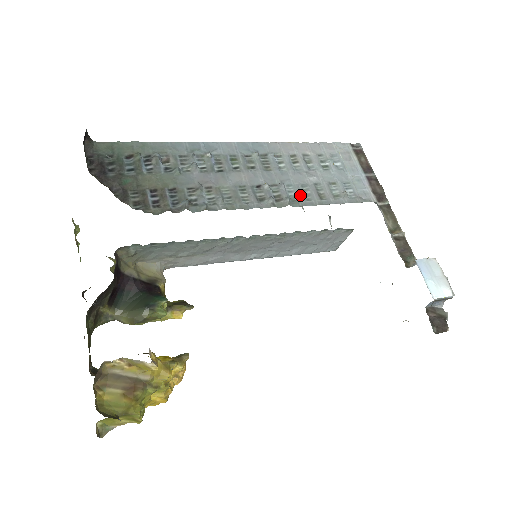
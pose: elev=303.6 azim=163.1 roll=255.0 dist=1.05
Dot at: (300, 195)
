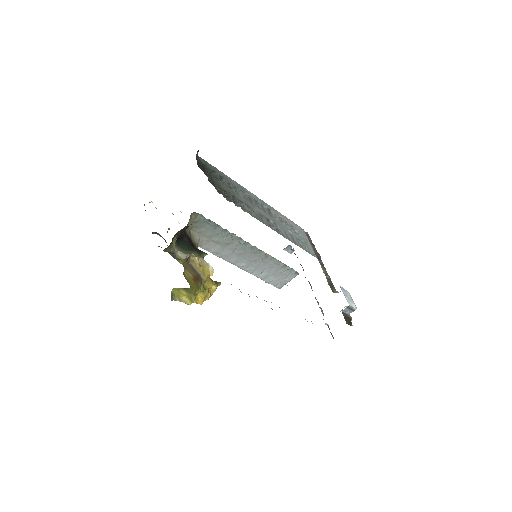
Dot at: (286, 235)
